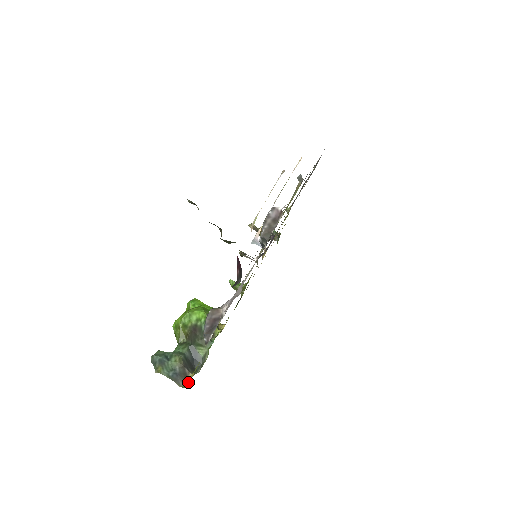
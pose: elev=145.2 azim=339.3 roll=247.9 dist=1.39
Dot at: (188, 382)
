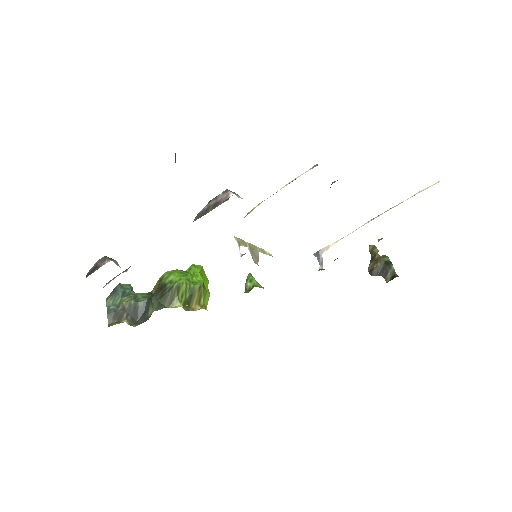
Dot at: (113, 324)
